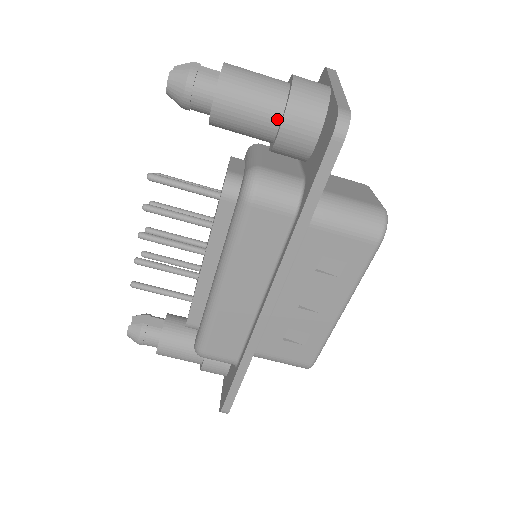
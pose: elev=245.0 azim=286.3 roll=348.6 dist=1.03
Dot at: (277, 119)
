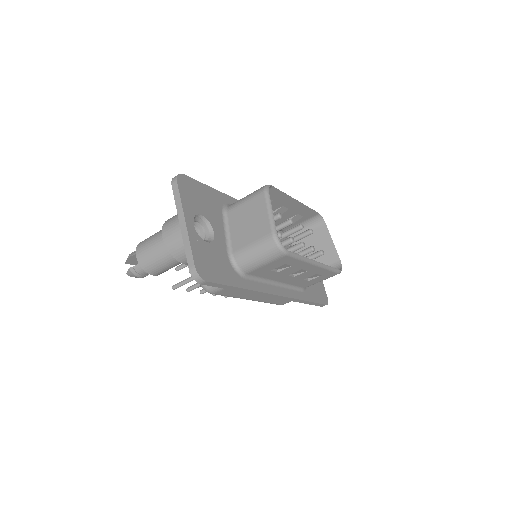
Dot at: occluded
